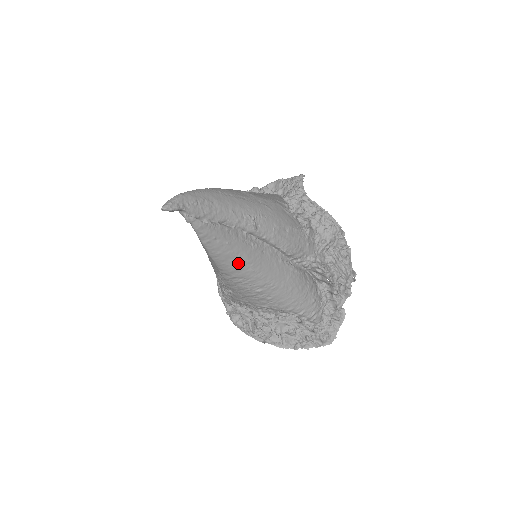
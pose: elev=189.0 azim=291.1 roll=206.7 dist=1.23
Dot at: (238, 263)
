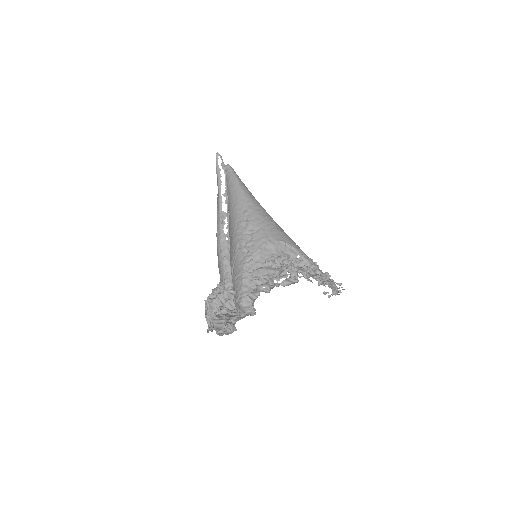
Dot at: (256, 200)
